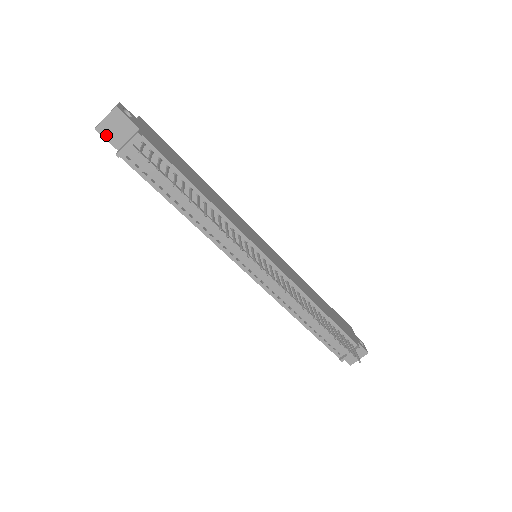
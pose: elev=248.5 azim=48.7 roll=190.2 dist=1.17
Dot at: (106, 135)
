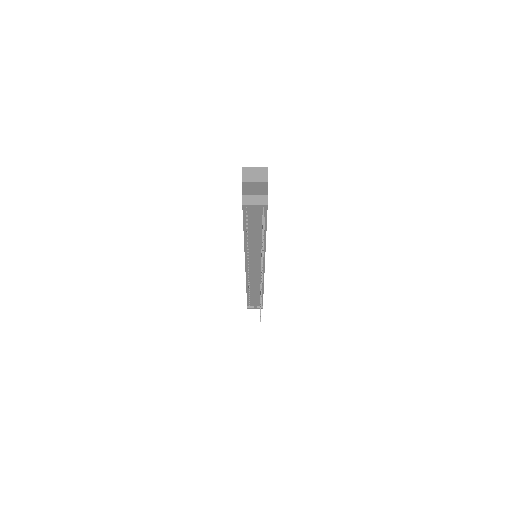
Dot at: (245, 187)
